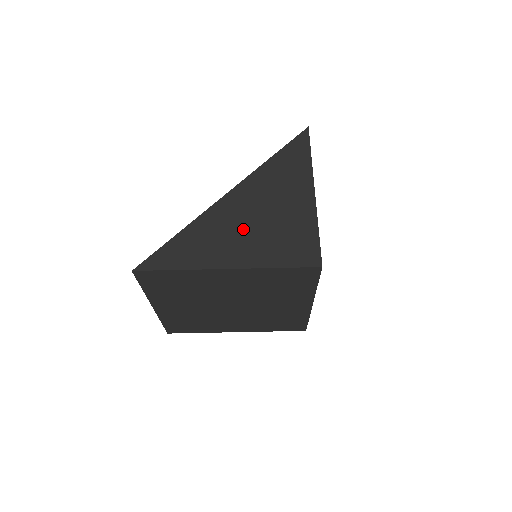
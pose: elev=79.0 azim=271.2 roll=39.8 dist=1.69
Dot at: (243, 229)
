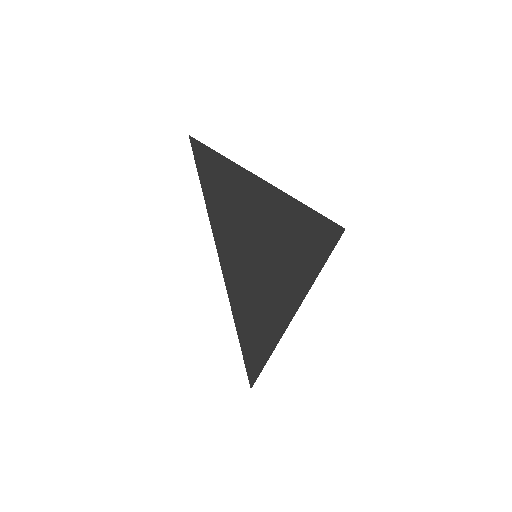
Dot at: (268, 271)
